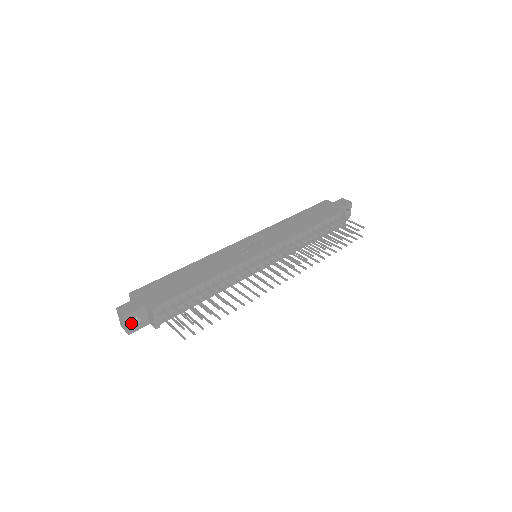
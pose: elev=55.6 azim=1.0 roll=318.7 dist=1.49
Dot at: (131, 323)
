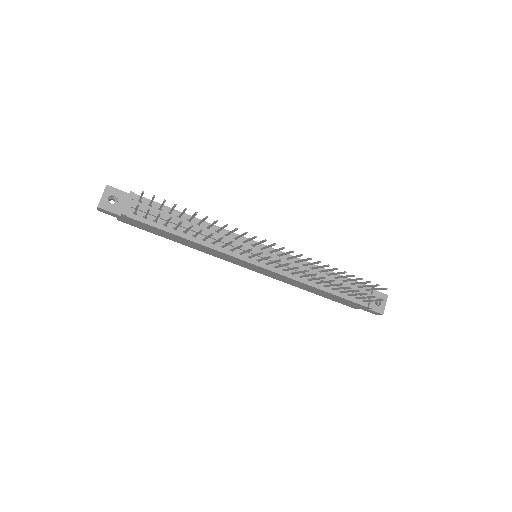
Dot at: (107, 198)
